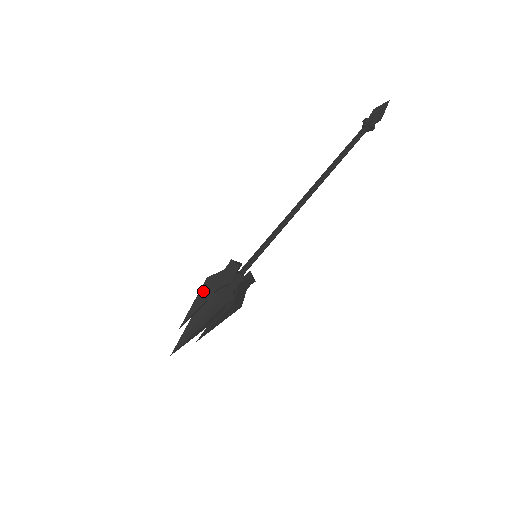
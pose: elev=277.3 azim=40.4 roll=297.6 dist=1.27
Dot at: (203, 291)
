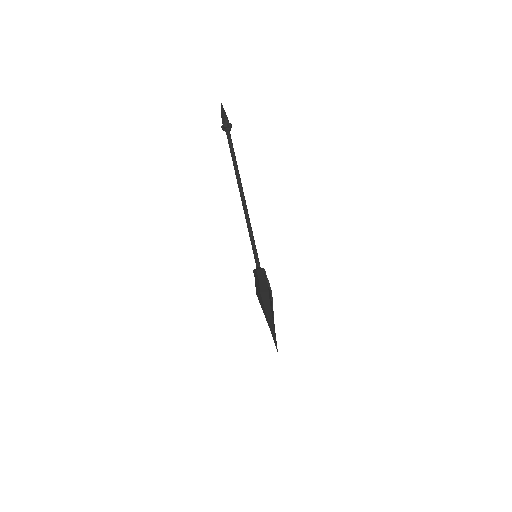
Dot at: (265, 301)
